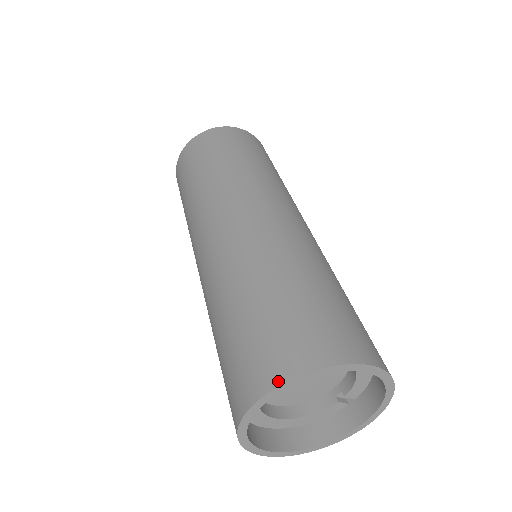
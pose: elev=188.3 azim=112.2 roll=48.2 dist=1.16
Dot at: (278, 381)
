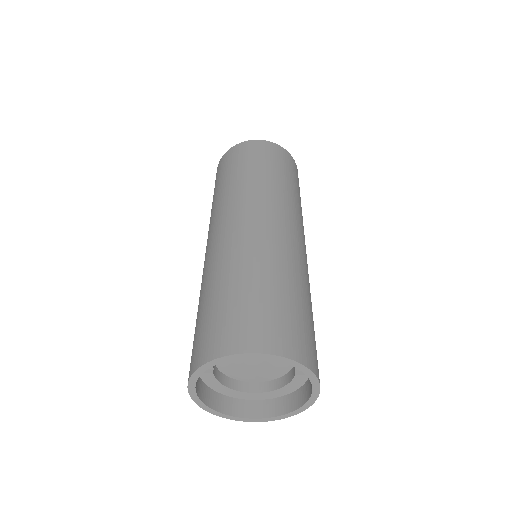
Dot at: (190, 374)
